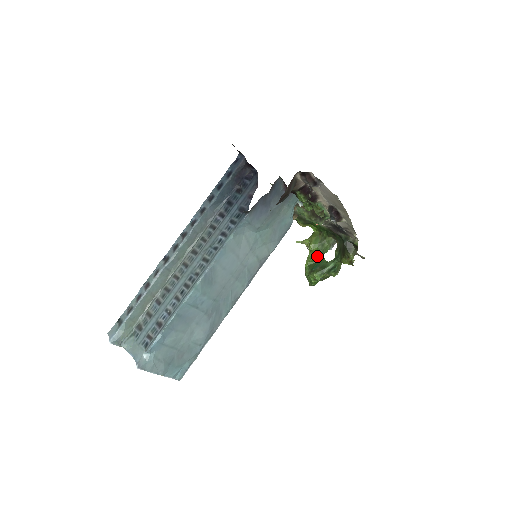
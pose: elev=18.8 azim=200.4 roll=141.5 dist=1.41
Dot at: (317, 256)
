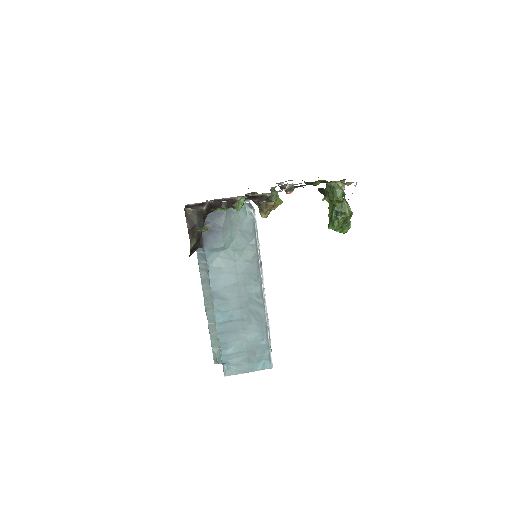
Dot at: (332, 206)
